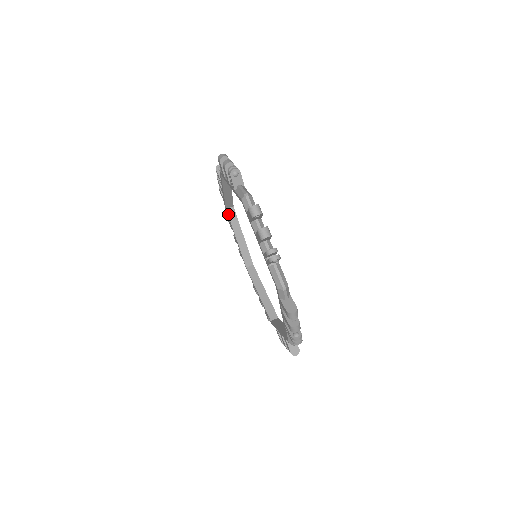
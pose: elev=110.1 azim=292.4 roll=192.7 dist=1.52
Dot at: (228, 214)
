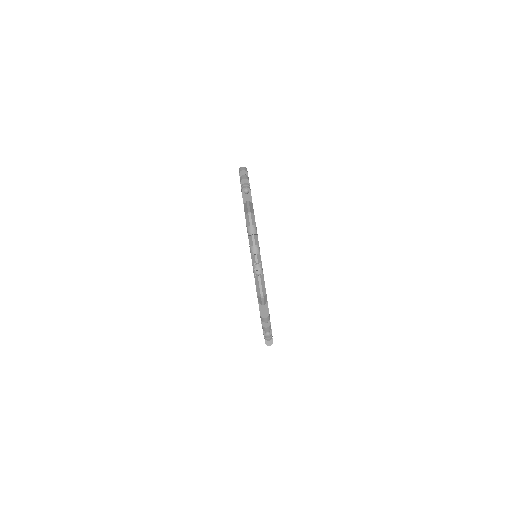
Dot at: occluded
